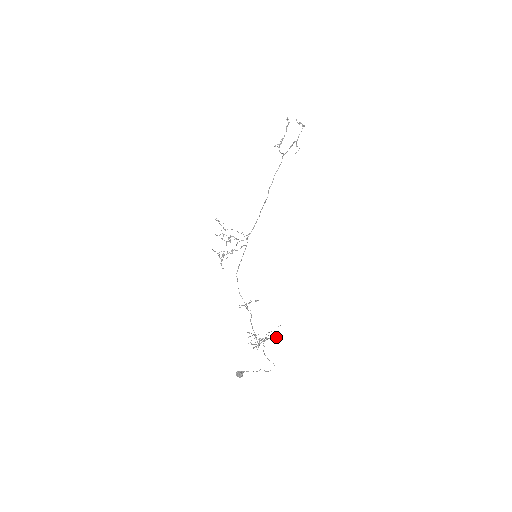
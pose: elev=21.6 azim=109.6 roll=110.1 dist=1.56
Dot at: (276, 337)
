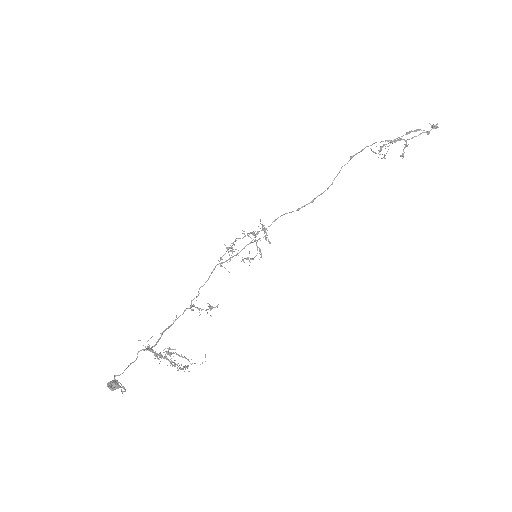
Dot at: occluded
